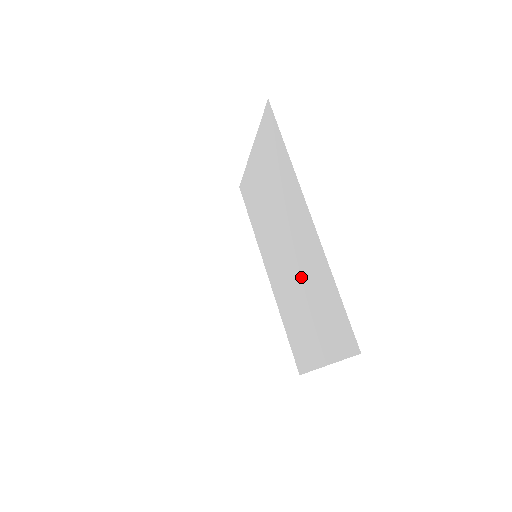
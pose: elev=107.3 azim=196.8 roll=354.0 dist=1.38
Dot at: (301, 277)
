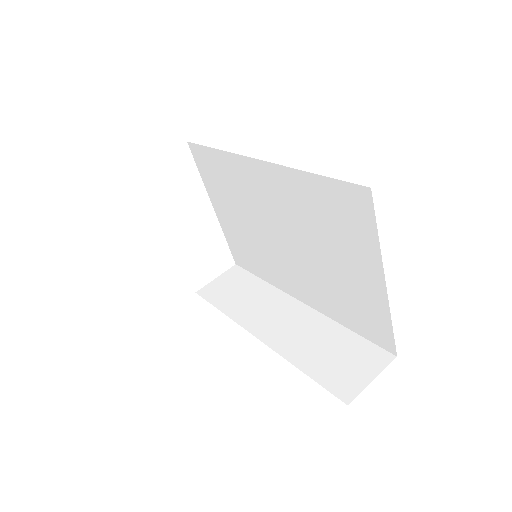
Dot at: (303, 234)
